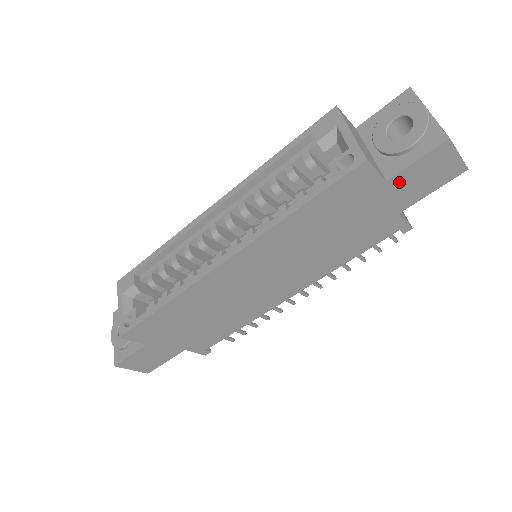
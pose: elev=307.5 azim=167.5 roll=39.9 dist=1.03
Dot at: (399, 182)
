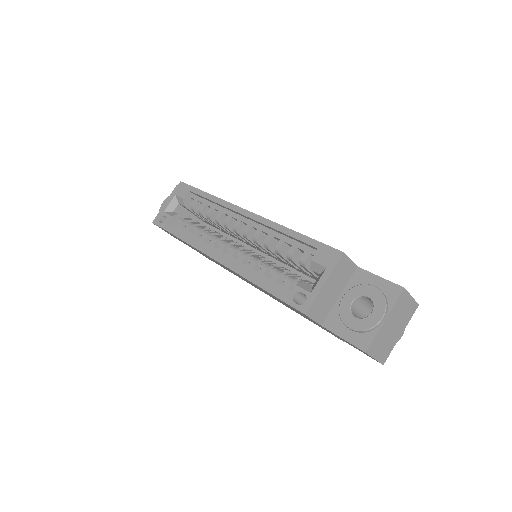
Dot at: (331, 332)
